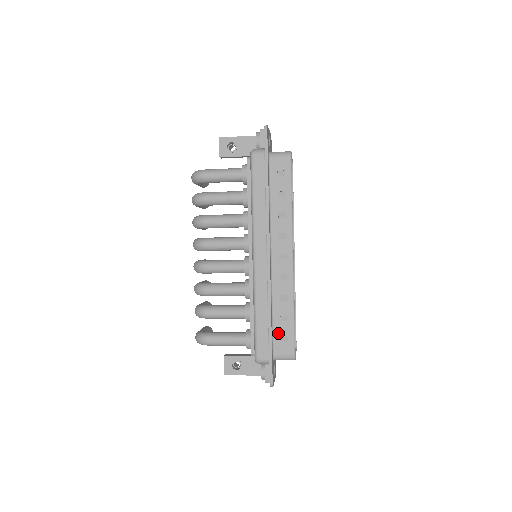
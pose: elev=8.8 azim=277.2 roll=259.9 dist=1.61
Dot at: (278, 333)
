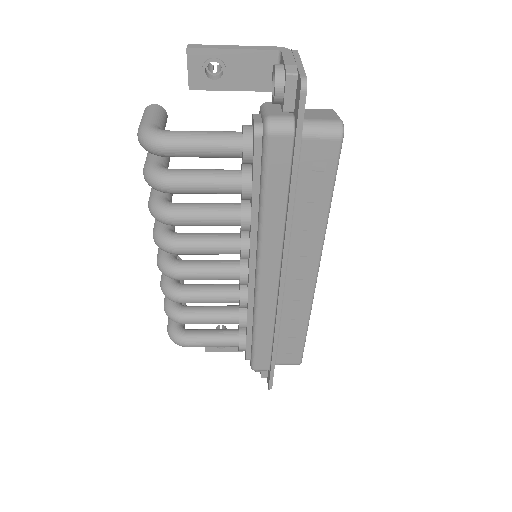
Dot at: (283, 347)
